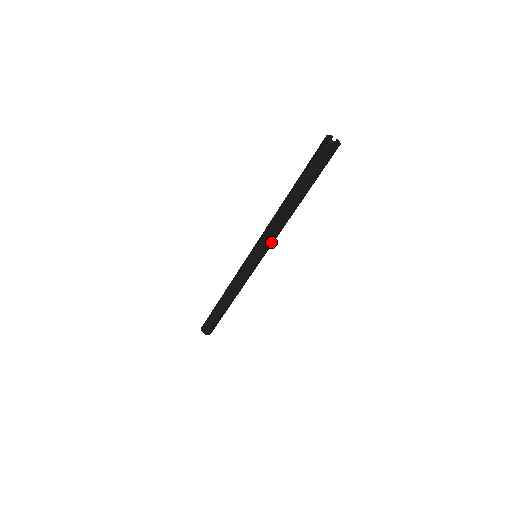
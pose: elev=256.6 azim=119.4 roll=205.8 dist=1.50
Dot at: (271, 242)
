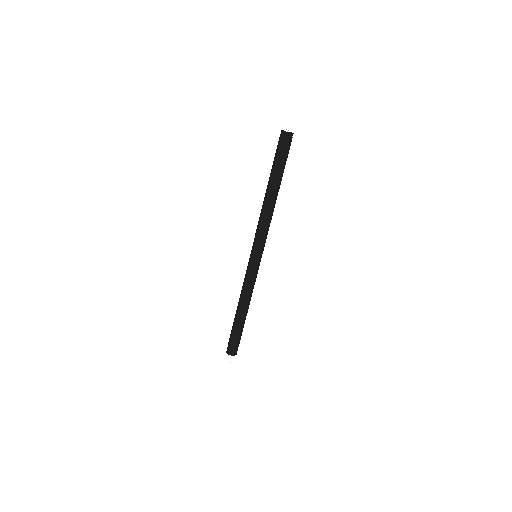
Dot at: (264, 236)
